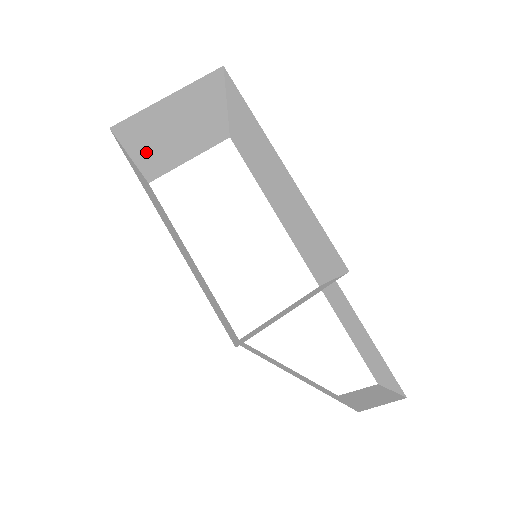
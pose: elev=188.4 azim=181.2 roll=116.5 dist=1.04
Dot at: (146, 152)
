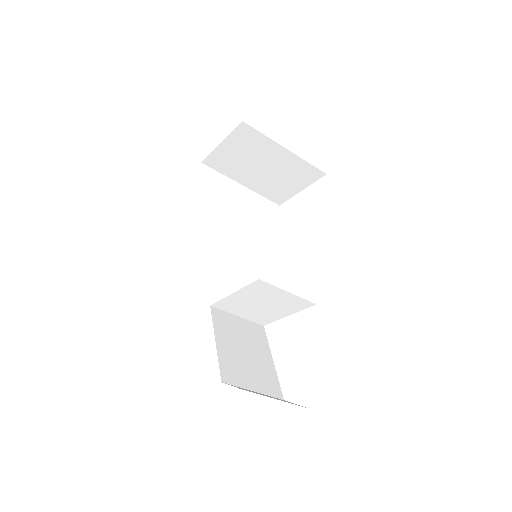
Dot at: (248, 180)
